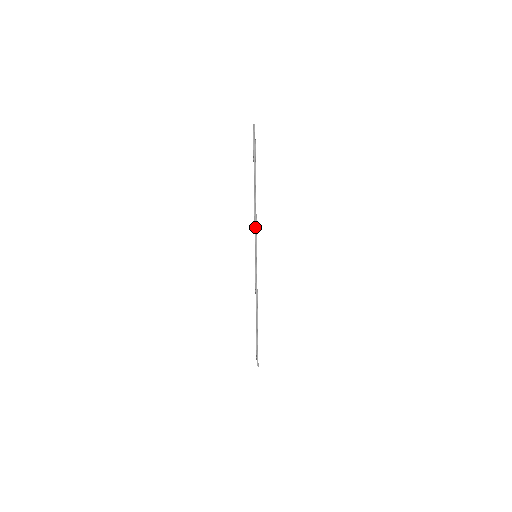
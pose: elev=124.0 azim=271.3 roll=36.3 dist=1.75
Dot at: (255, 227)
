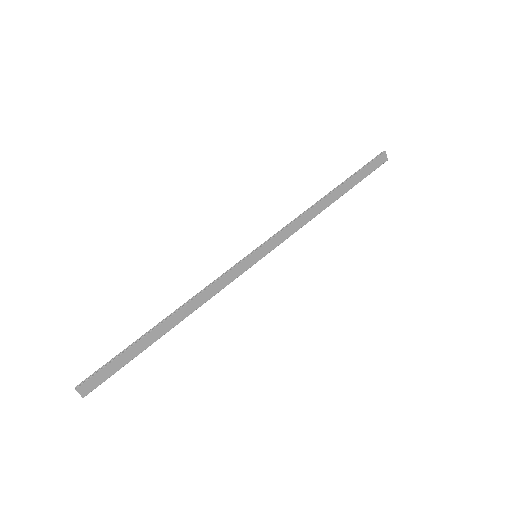
Dot at: (289, 225)
